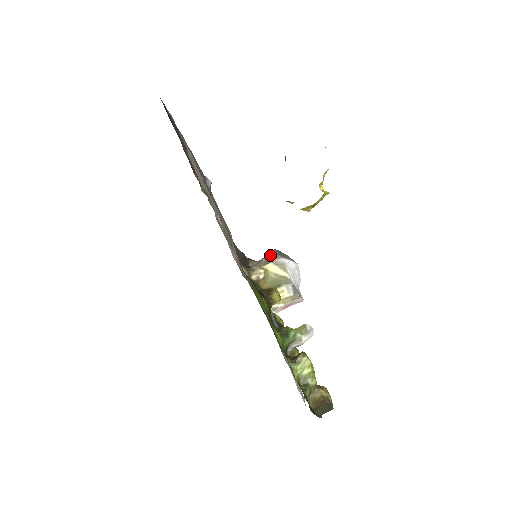
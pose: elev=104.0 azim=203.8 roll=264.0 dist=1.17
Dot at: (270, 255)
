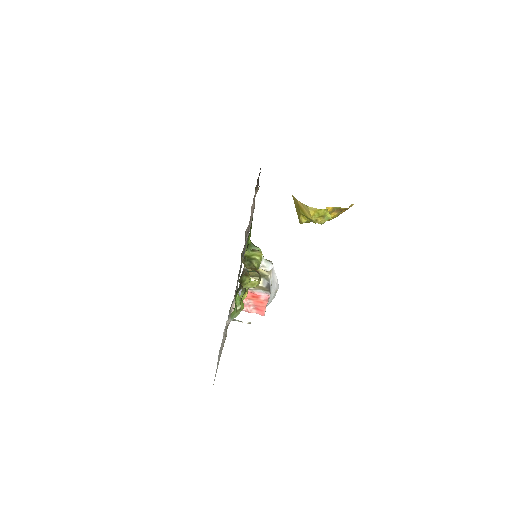
Dot at: occluded
